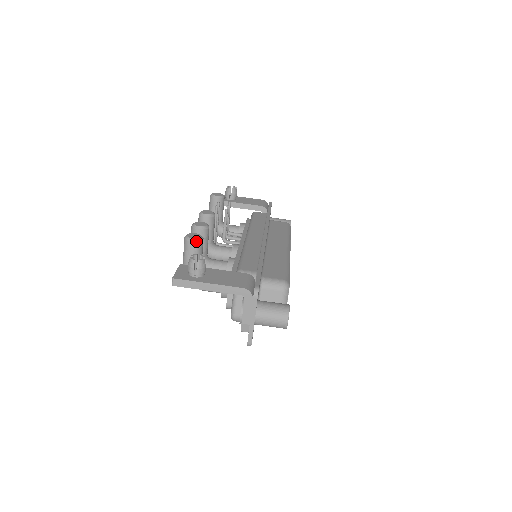
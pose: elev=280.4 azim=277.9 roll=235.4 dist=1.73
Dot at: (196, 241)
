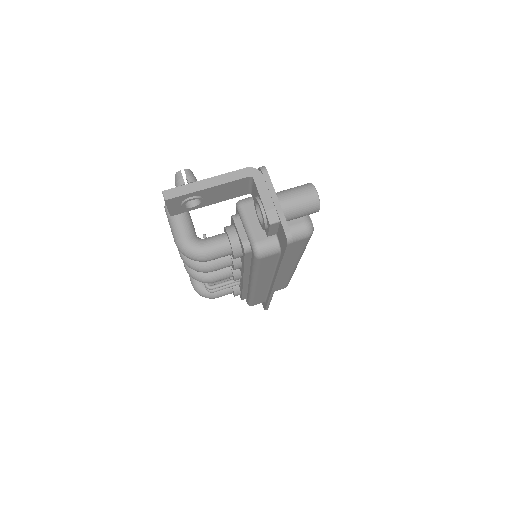
Dot at: occluded
